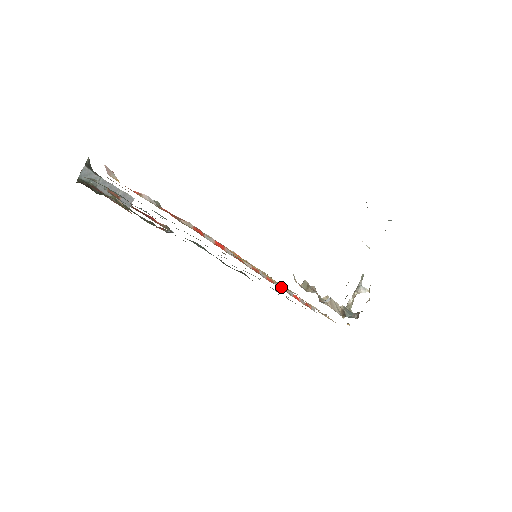
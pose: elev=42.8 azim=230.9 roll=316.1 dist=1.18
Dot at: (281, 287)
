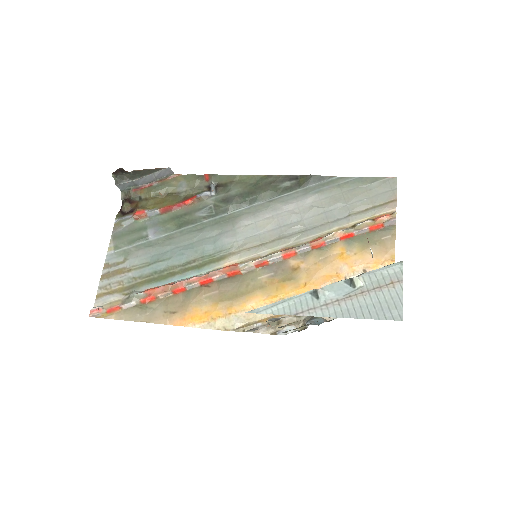
Dot at: (312, 248)
